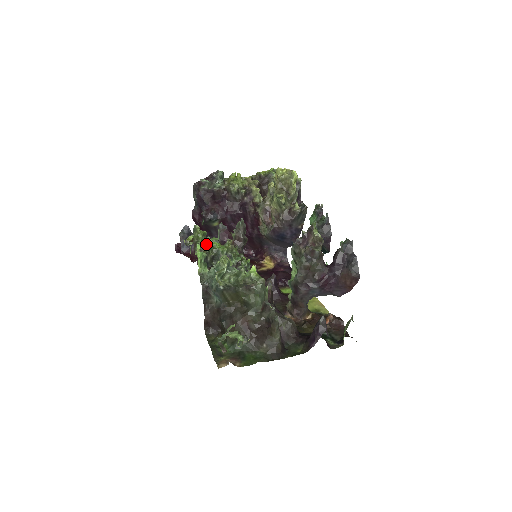
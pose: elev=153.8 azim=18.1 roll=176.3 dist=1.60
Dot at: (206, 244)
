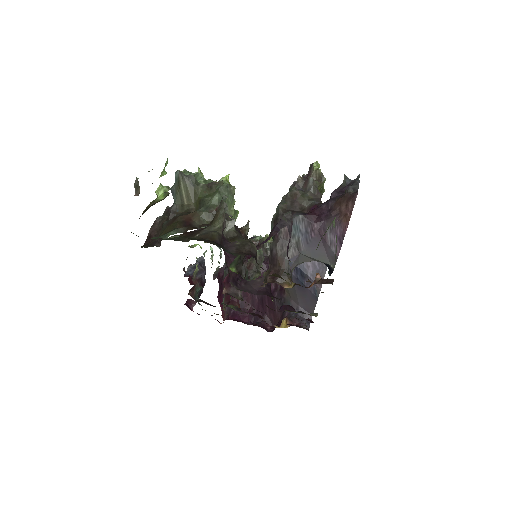
Dot at: occluded
